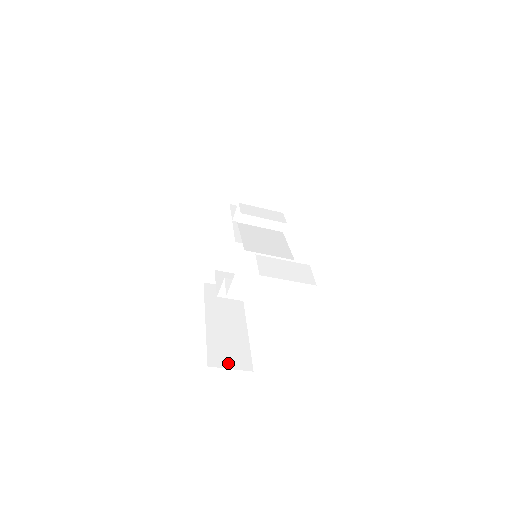
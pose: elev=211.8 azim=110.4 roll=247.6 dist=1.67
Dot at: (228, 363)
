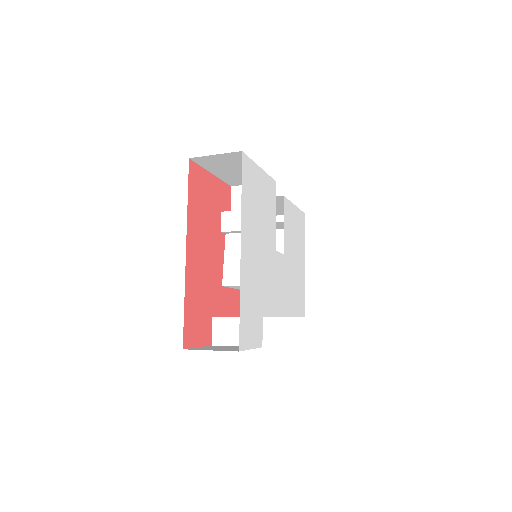
Dot at: occluded
